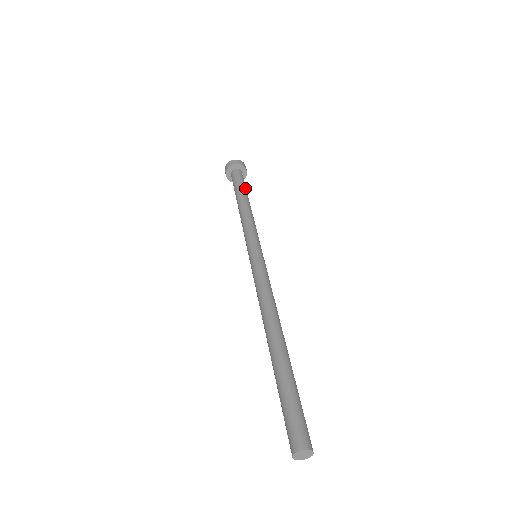
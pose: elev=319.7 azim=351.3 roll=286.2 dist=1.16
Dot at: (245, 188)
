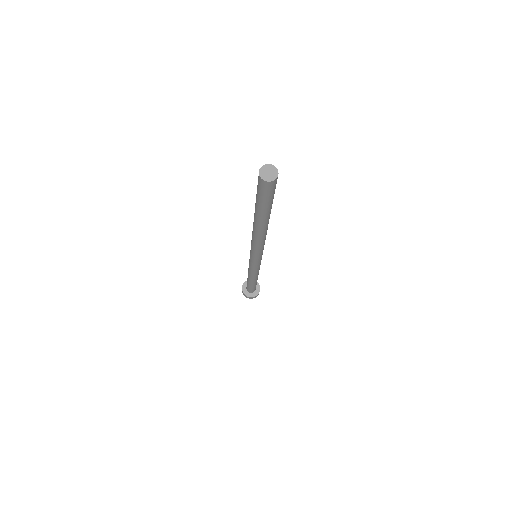
Dot at: occluded
